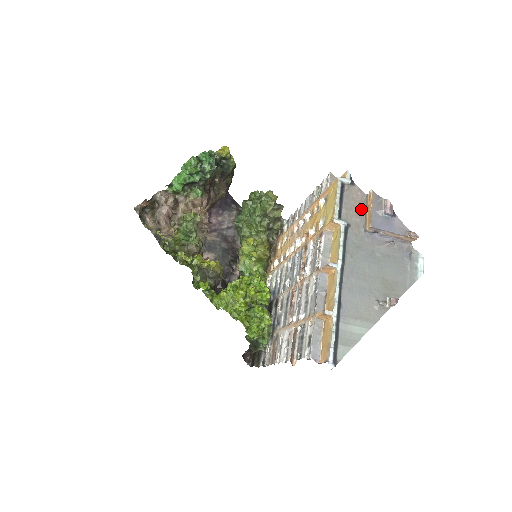
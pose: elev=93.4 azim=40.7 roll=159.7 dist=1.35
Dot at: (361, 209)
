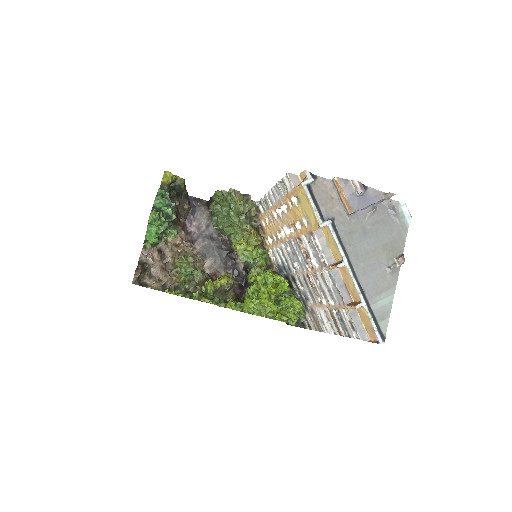
Dot at: (334, 196)
